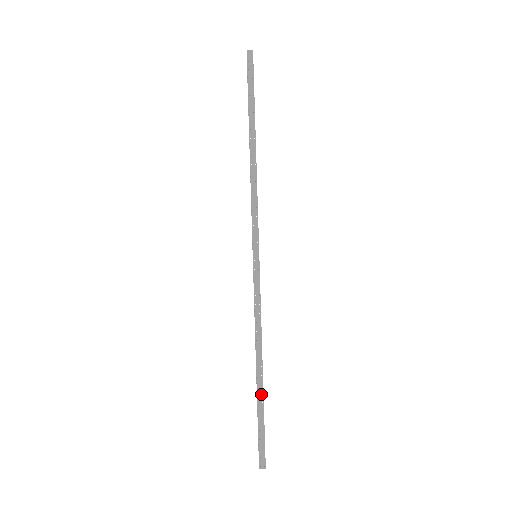
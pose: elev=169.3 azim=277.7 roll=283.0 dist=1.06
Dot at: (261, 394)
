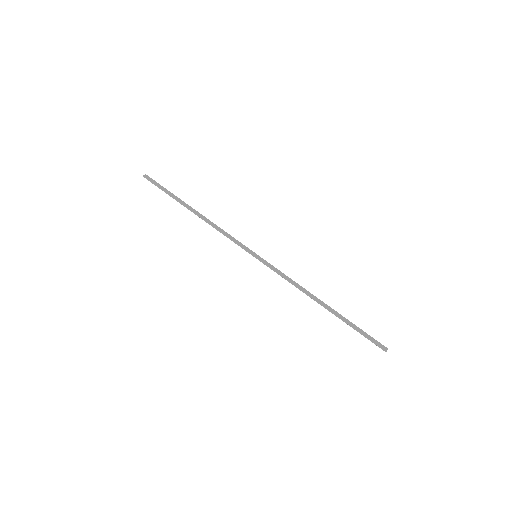
Dot at: (339, 315)
